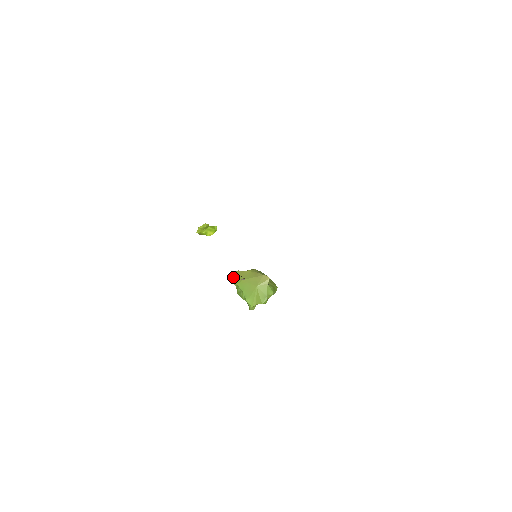
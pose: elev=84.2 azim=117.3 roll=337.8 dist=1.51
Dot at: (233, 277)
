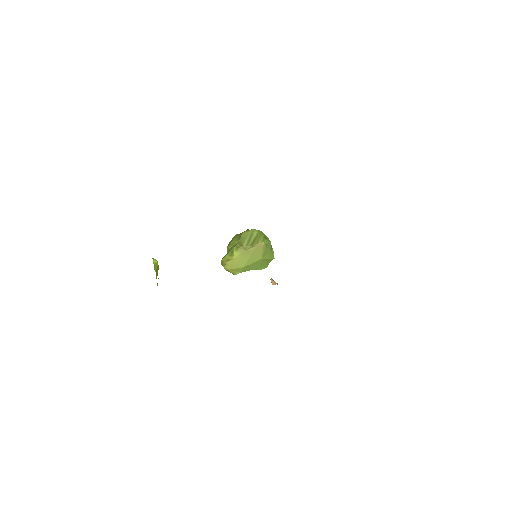
Dot at: (230, 272)
